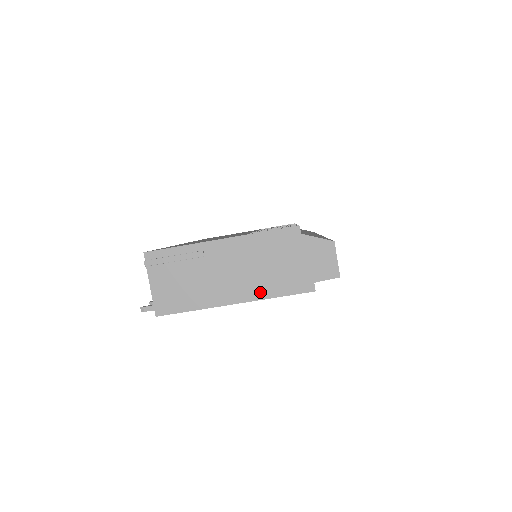
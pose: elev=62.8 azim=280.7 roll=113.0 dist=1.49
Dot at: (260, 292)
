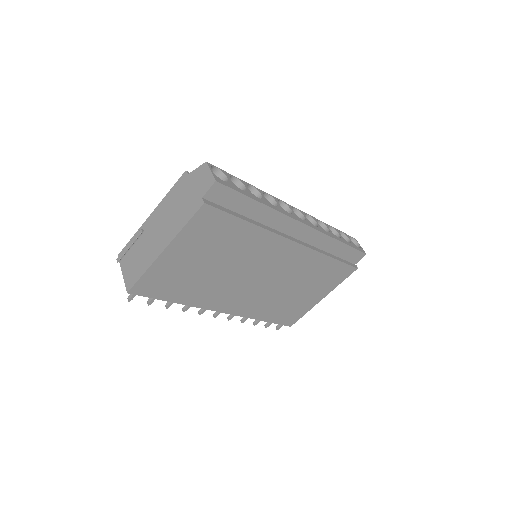
Dot at: (175, 231)
